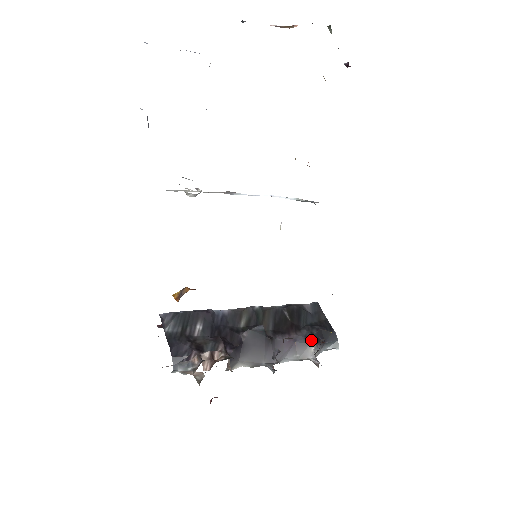
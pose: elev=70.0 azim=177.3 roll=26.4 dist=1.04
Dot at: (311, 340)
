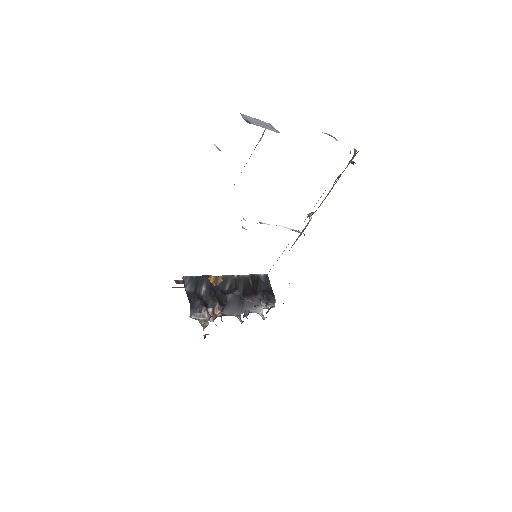
Dot at: (263, 303)
